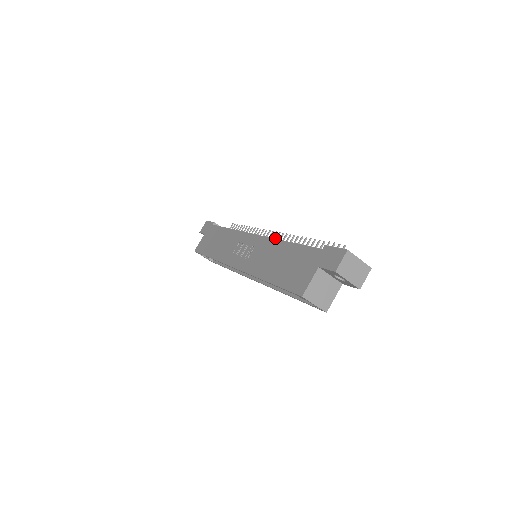
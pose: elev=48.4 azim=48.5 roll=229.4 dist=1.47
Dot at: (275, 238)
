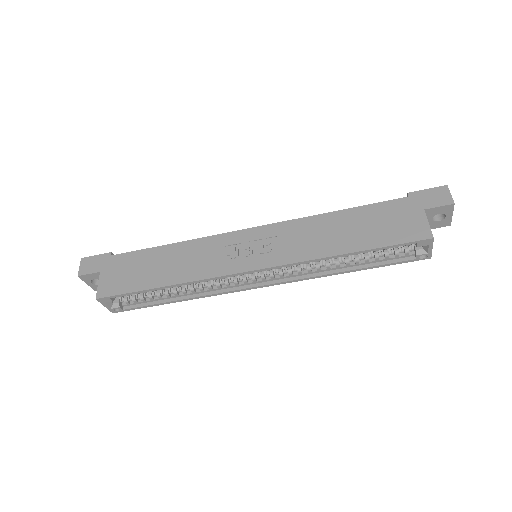
Dot at: occluded
